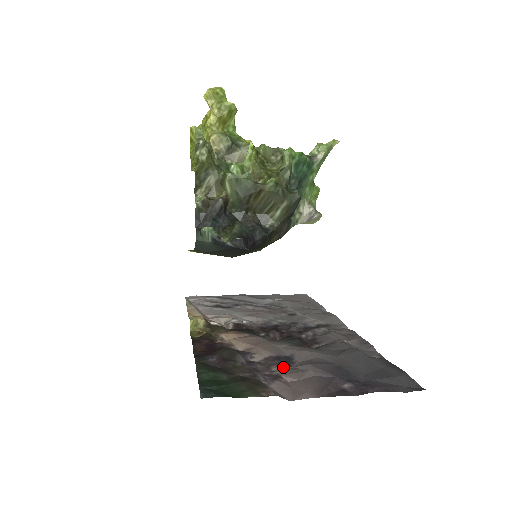
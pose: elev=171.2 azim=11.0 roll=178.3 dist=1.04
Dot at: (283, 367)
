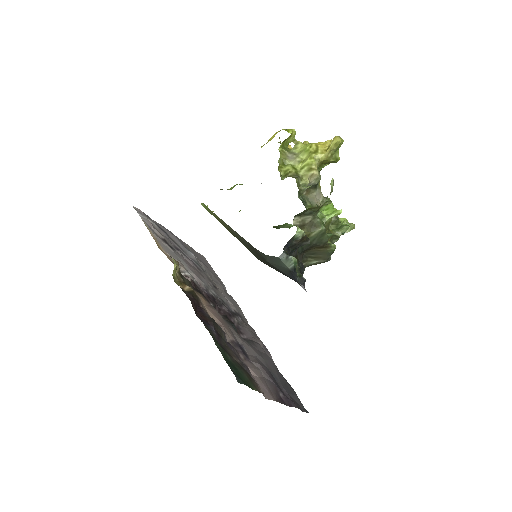
Dot at: (246, 358)
